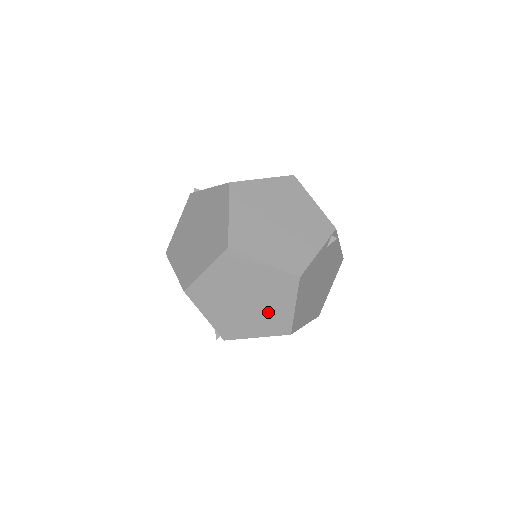
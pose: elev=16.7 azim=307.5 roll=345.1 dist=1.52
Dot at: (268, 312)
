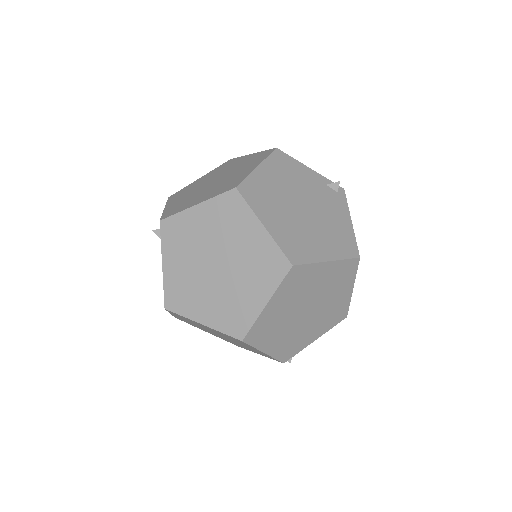
Dot at: (227, 181)
